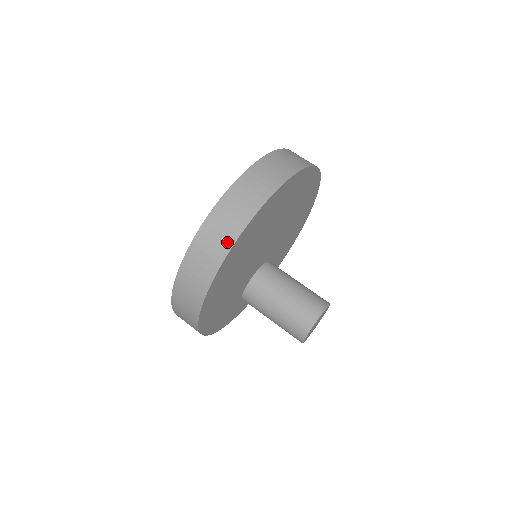
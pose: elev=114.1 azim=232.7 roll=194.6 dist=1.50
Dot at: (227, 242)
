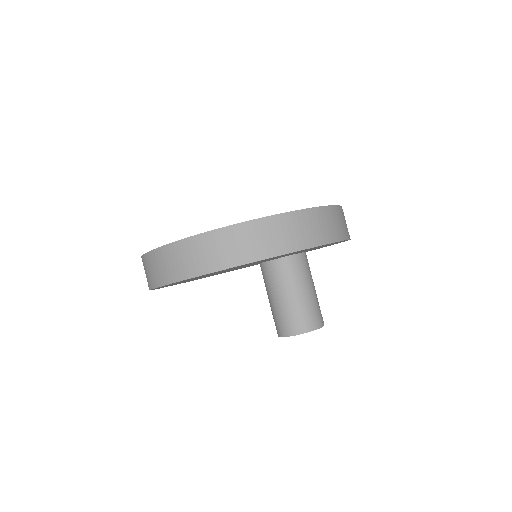
Dot at: occluded
